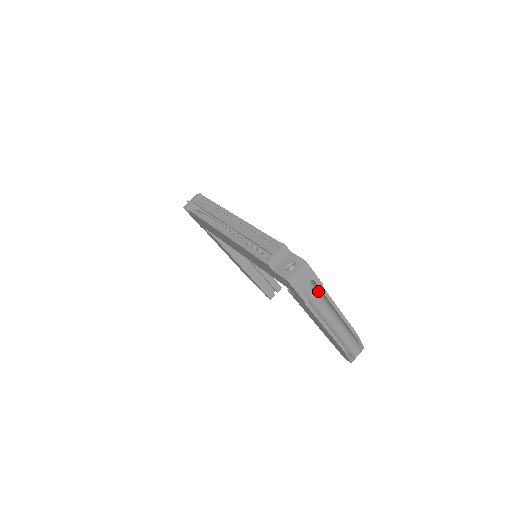
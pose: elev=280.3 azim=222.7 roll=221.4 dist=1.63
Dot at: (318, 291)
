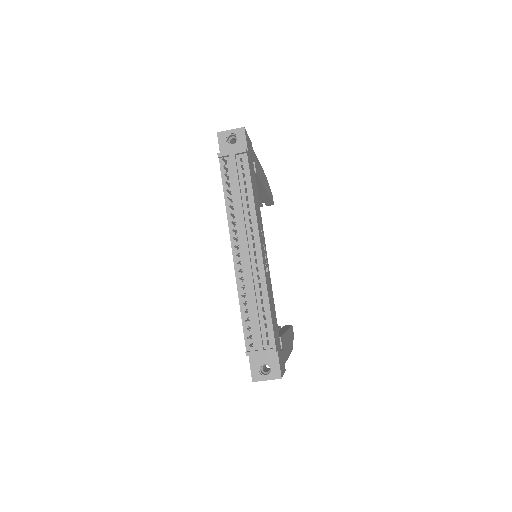
Dot at: occluded
